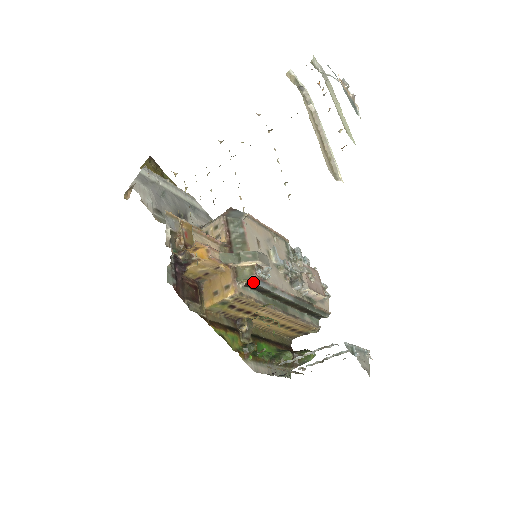
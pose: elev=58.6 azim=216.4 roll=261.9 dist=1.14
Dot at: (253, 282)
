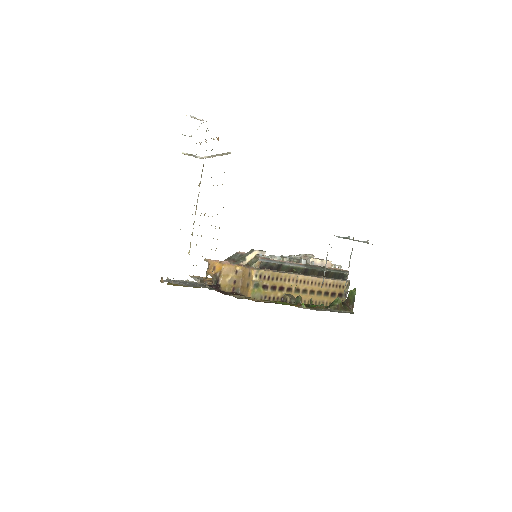
Dot at: (261, 261)
